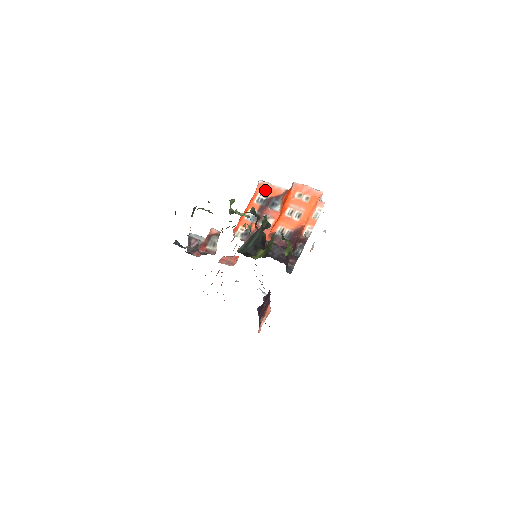
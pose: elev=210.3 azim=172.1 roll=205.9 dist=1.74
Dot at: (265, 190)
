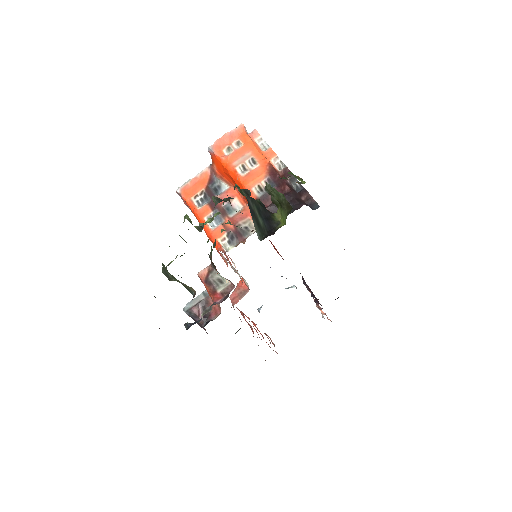
Dot at: (193, 190)
